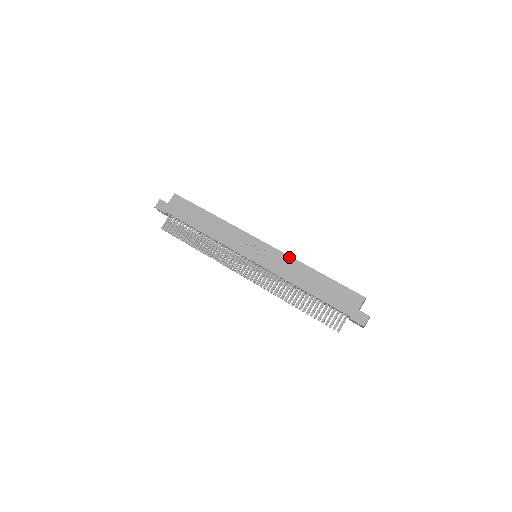
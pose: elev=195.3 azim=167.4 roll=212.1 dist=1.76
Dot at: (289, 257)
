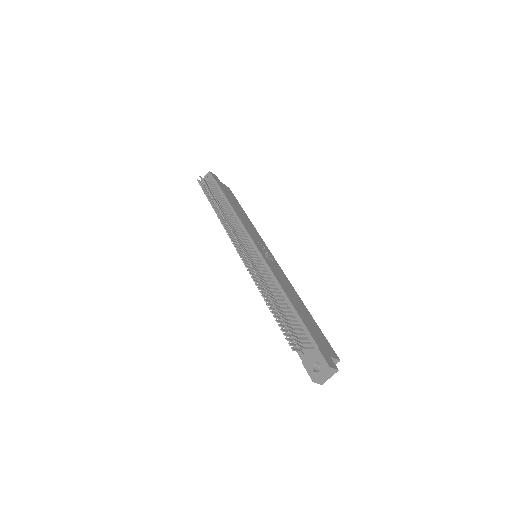
Dot at: occluded
